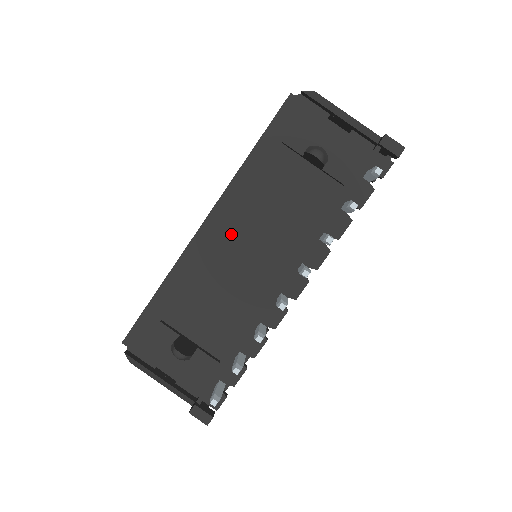
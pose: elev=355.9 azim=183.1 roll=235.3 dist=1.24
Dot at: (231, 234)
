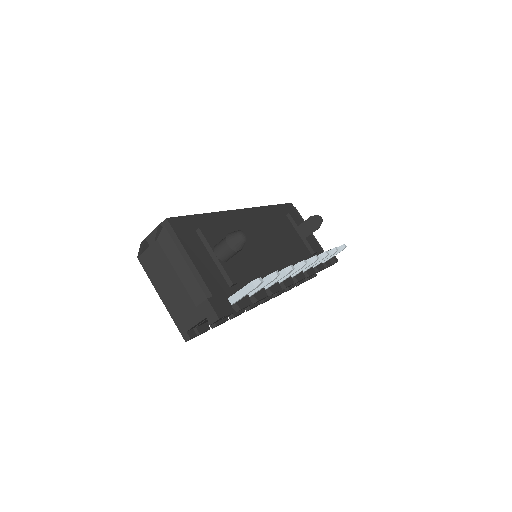
Dot at: (256, 227)
